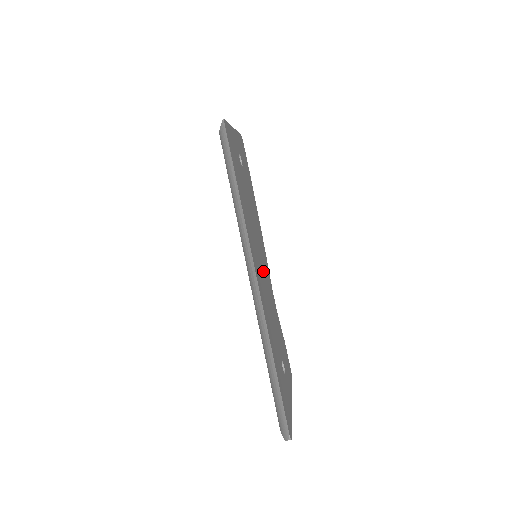
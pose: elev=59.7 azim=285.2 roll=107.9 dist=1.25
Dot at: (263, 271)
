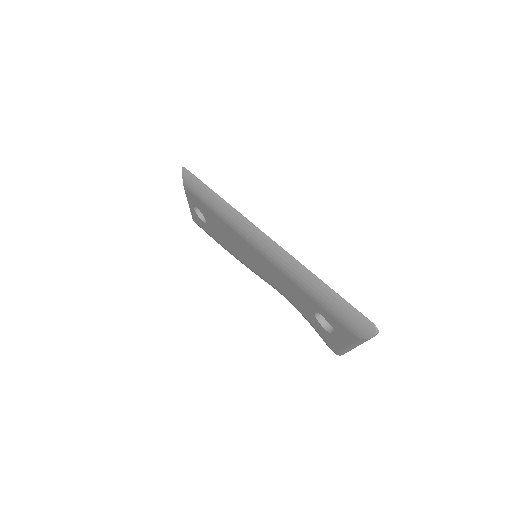
Dot at: occluded
